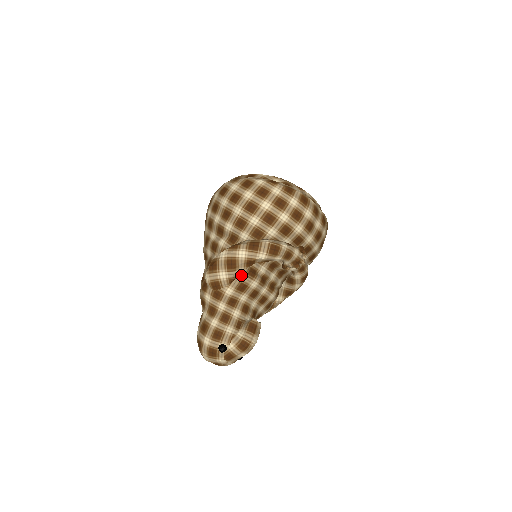
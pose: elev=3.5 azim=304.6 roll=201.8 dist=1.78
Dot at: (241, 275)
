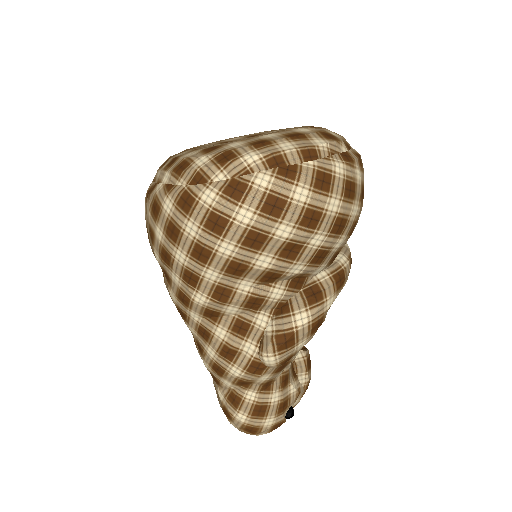
Dot at: occluded
